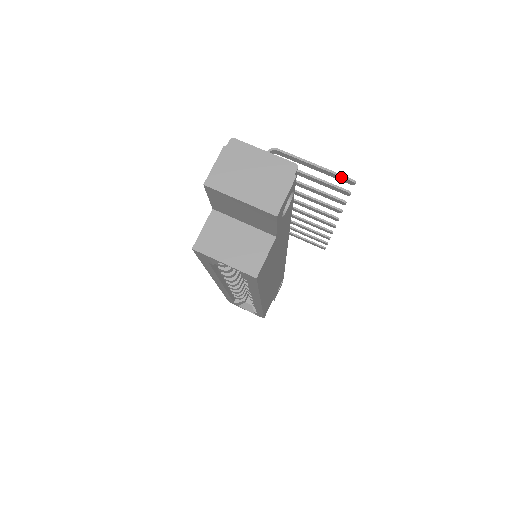
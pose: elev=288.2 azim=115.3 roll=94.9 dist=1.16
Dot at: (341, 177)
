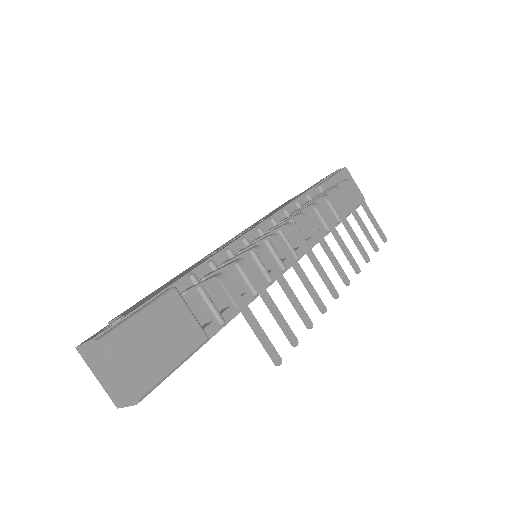
Dot at: (268, 352)
